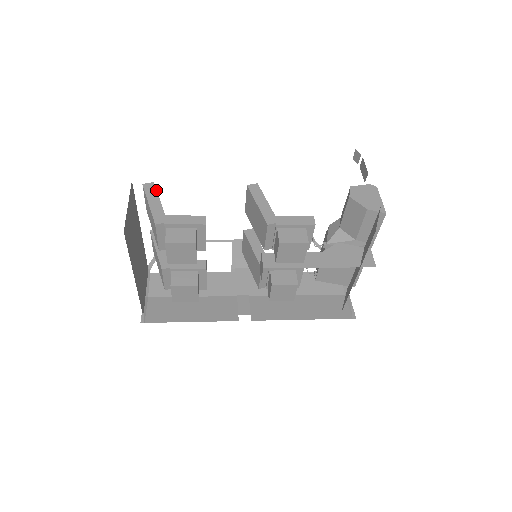
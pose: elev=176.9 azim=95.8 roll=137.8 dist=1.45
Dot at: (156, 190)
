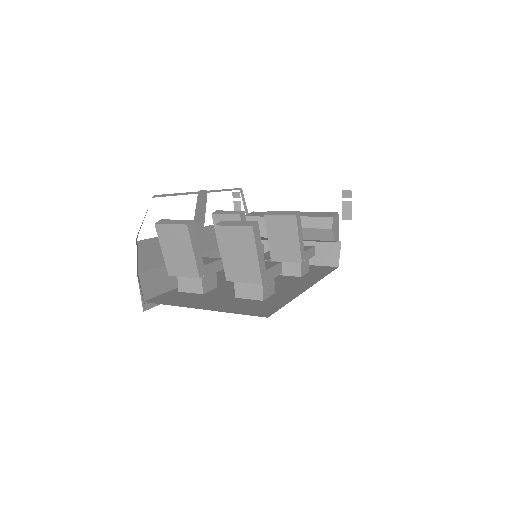
Dot at: occluded
